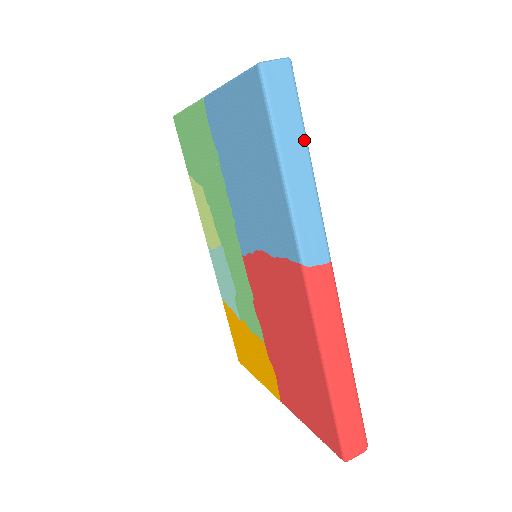
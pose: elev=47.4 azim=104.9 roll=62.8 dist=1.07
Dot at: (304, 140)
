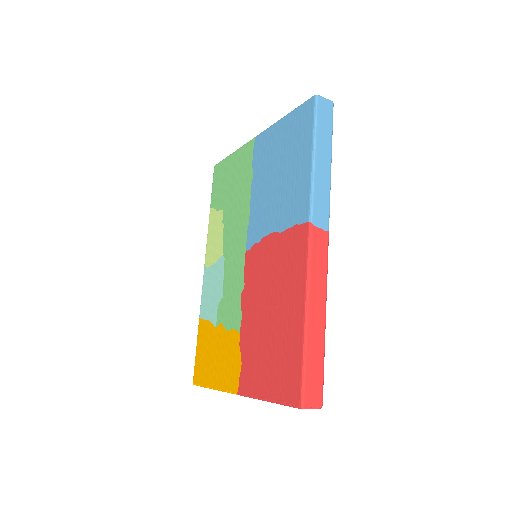
Dot at: (330, 148)
